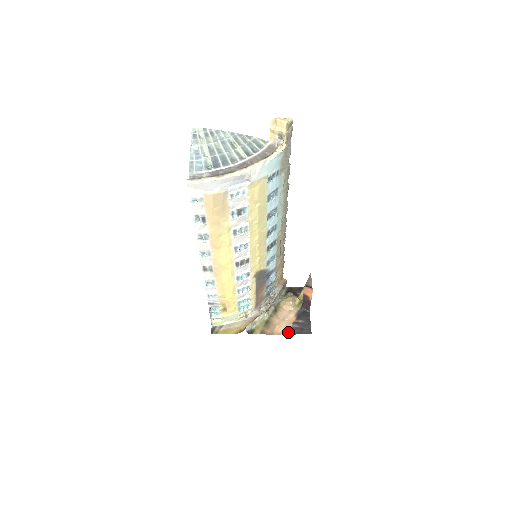
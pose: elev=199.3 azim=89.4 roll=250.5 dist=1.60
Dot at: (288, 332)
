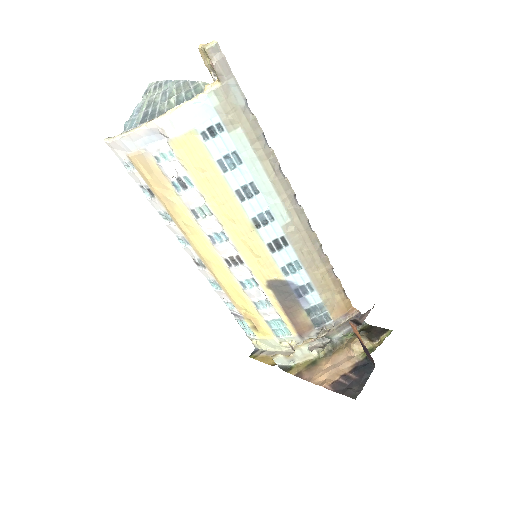
Dot at: (328, 385)
